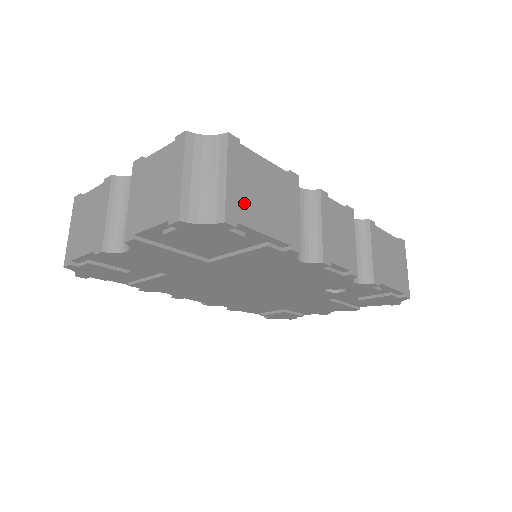
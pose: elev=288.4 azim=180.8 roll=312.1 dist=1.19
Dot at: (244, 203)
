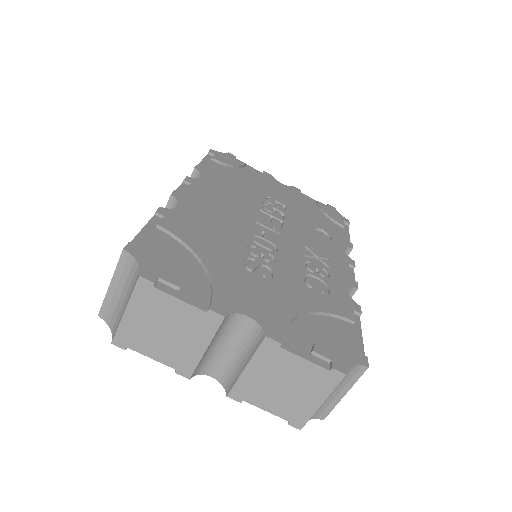
Dot at: occluded
